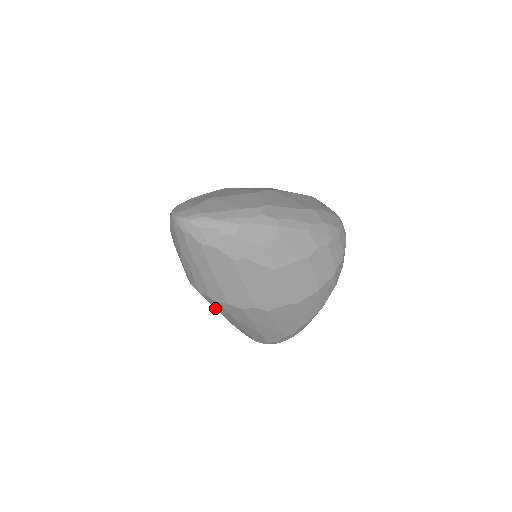
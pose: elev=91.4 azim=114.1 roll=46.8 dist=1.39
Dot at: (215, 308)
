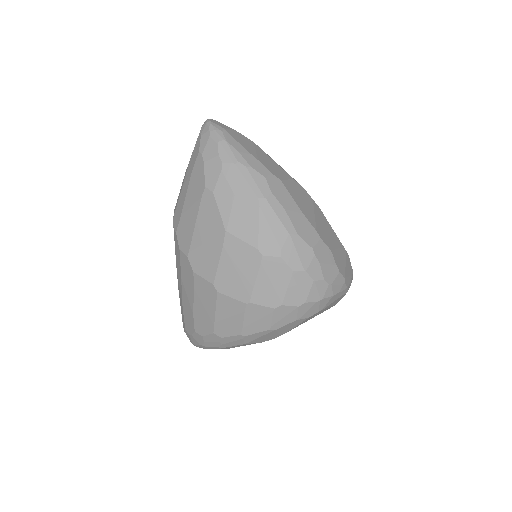
Dot at: occluded
